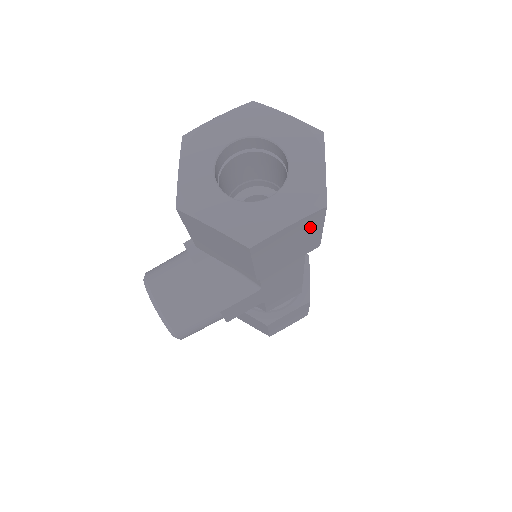
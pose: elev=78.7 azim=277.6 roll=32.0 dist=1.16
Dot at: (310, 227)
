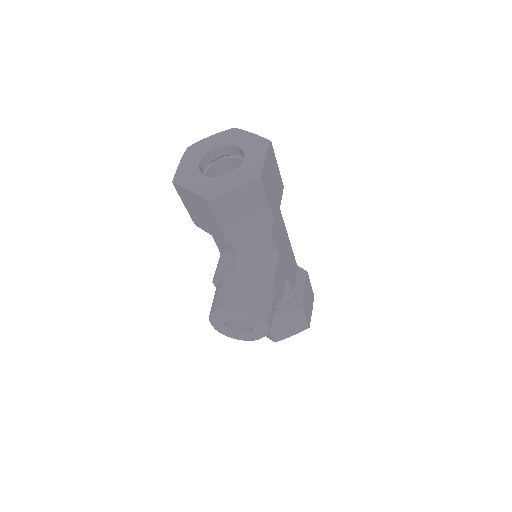
Dot at: (273, 162)
